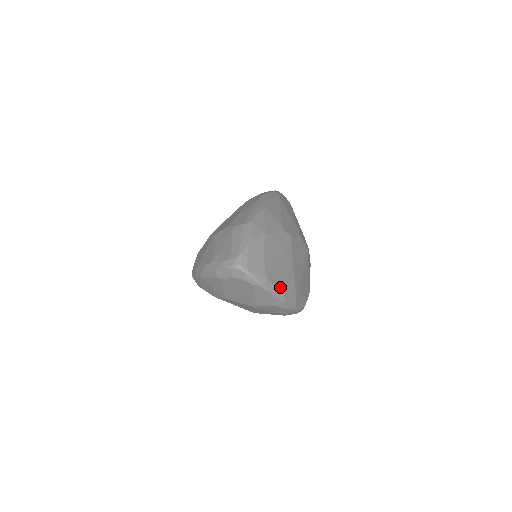
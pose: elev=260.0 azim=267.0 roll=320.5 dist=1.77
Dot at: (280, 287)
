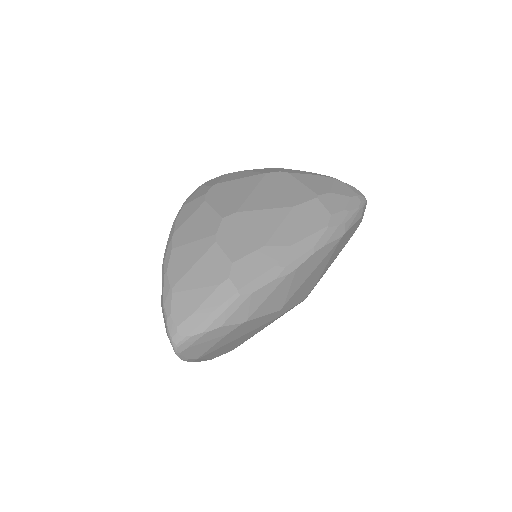
Dot at: (212, 357)
